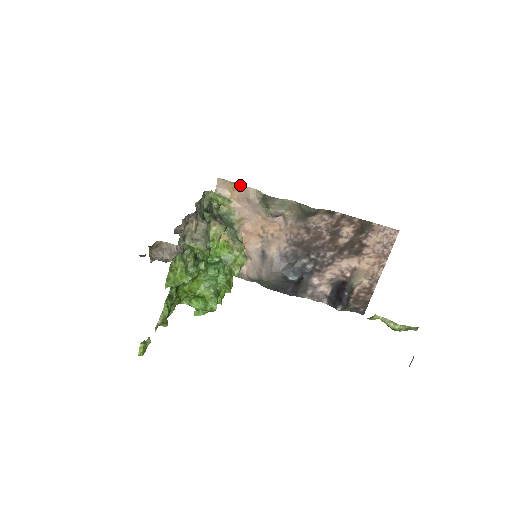
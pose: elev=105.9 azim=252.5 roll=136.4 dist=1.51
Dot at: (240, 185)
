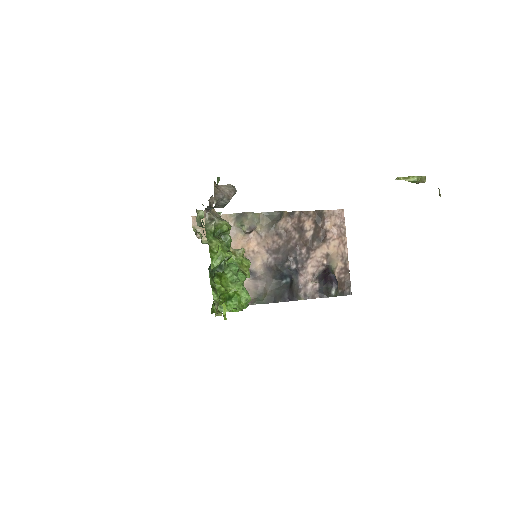
Dot at: occluded
